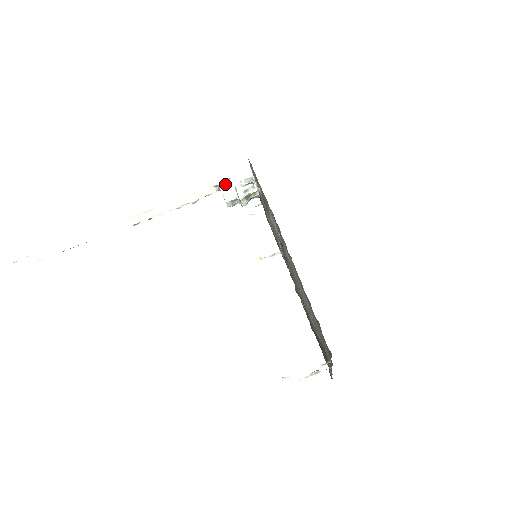
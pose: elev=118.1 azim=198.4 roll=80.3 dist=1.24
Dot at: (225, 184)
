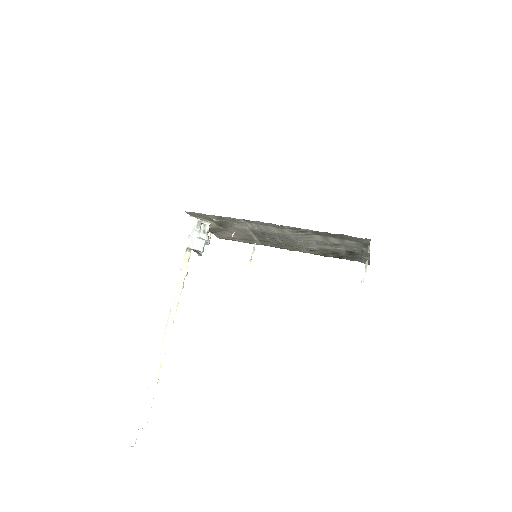
Dot at: (190, 242)
